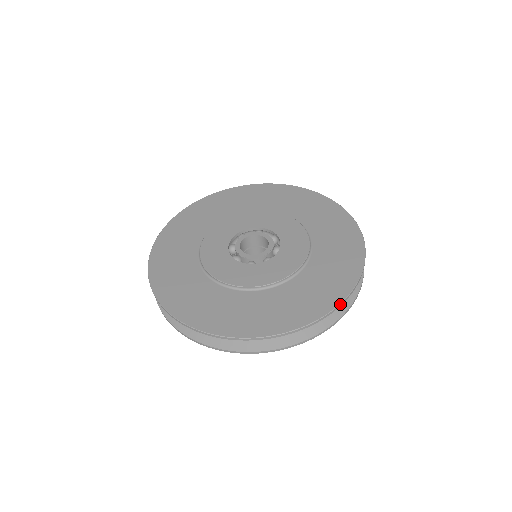
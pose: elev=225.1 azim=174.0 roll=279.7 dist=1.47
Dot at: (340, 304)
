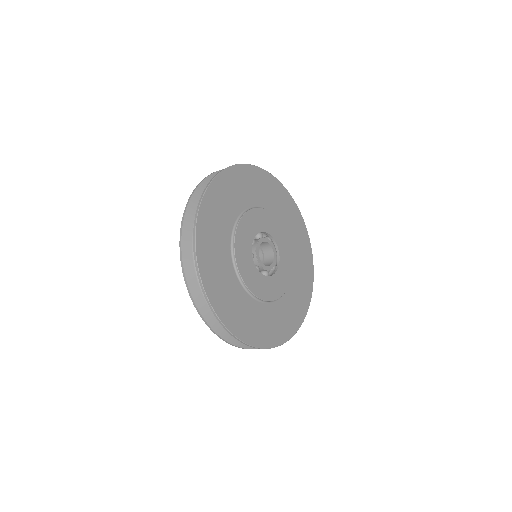
Dot at: occluded
